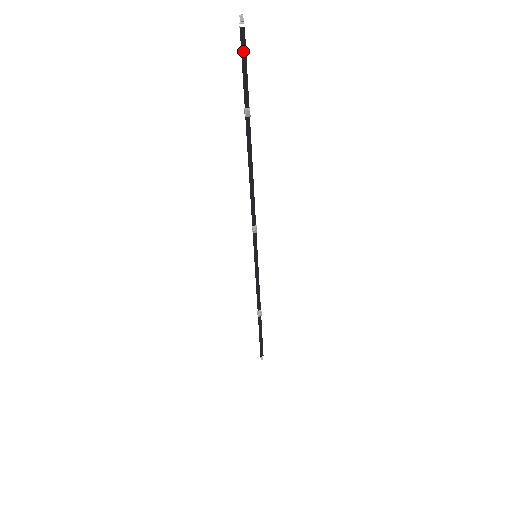
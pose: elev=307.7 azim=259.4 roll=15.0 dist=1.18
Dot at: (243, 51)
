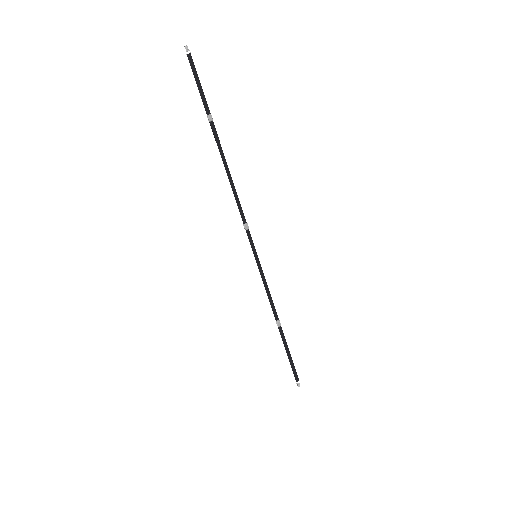
Dot at: (194, 71)
